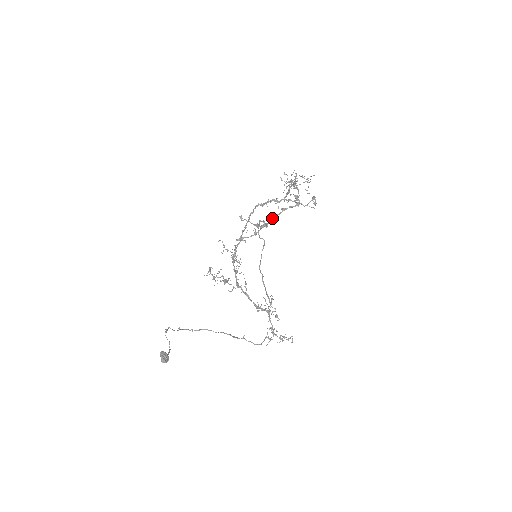
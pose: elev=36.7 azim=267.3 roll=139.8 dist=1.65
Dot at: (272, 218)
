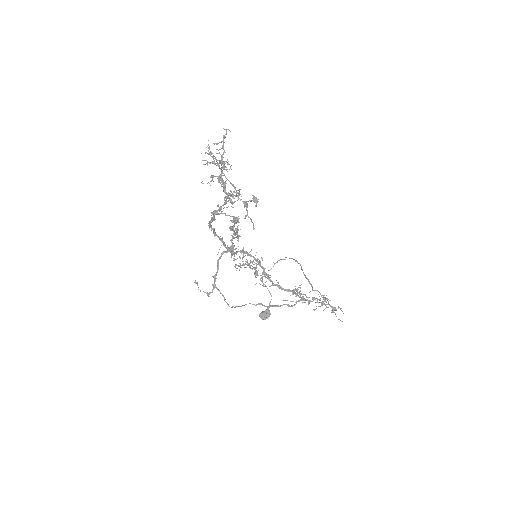
Dot at: (233, 229)
